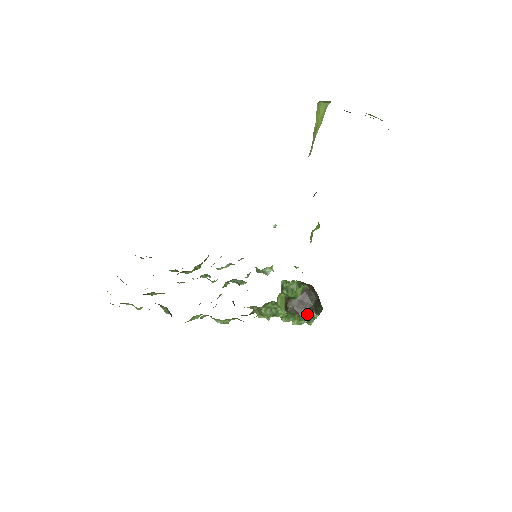
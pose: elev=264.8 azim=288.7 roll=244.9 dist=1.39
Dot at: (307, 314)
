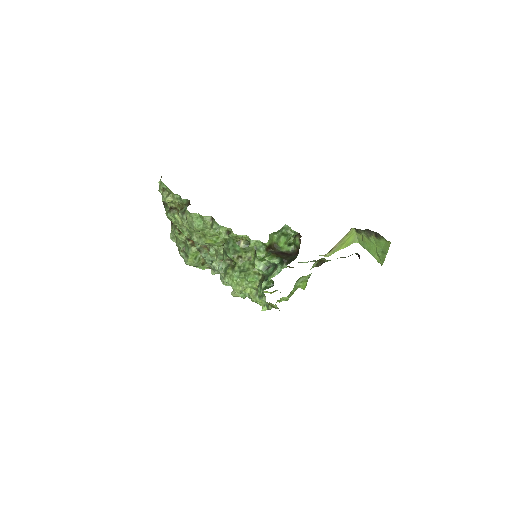
Dot at: (280, 259)
